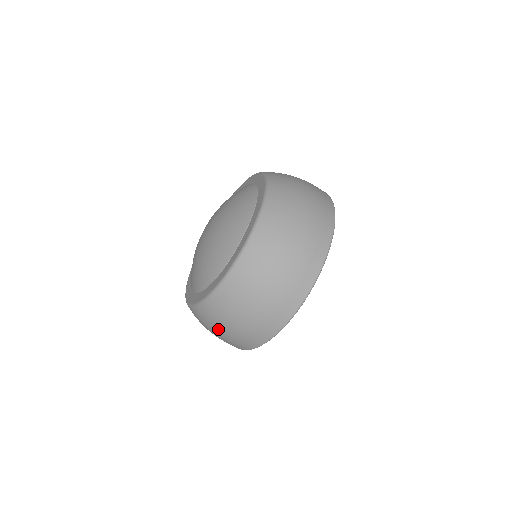
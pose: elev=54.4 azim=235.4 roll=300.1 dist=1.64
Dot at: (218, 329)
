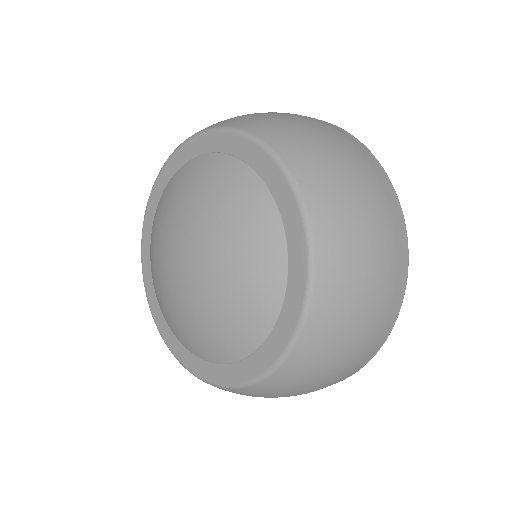
Dot at: occluded
